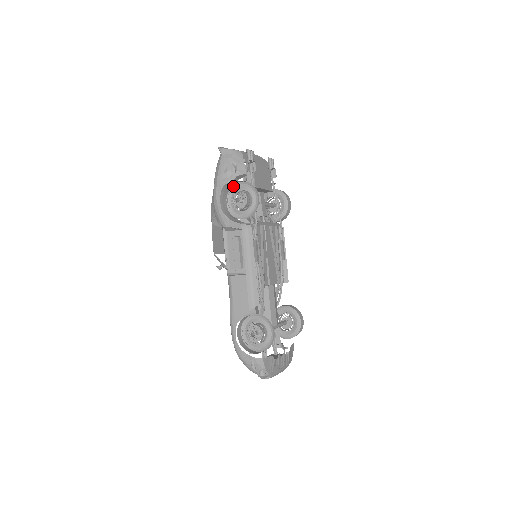
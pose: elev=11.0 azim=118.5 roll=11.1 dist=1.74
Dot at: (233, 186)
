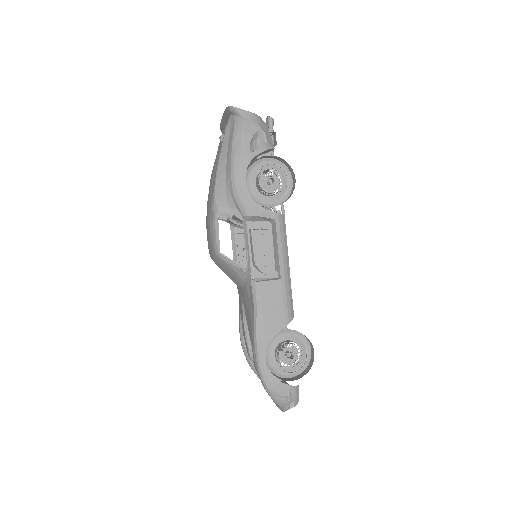
Dot at: (255, 162)
